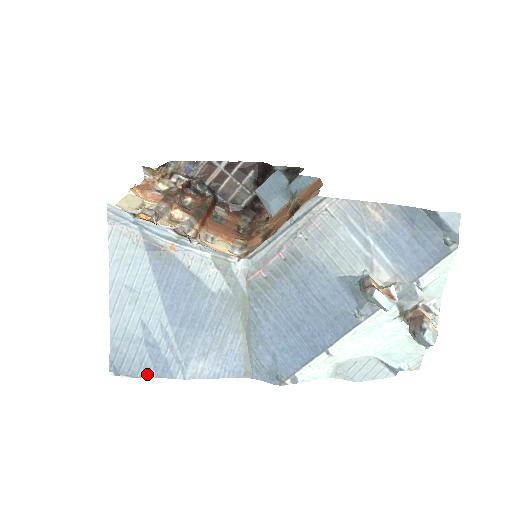
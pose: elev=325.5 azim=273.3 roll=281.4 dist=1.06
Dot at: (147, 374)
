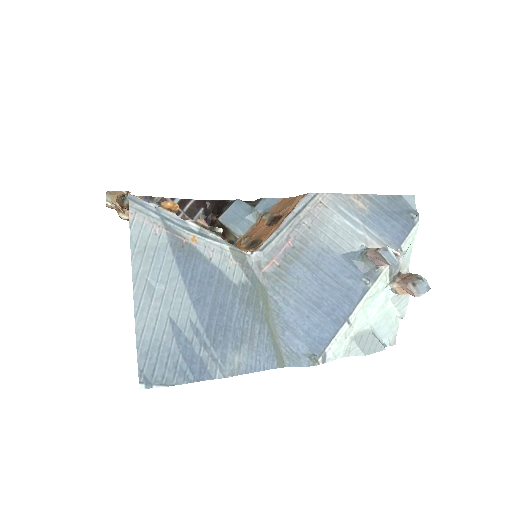
Dot at: (184, 379)
